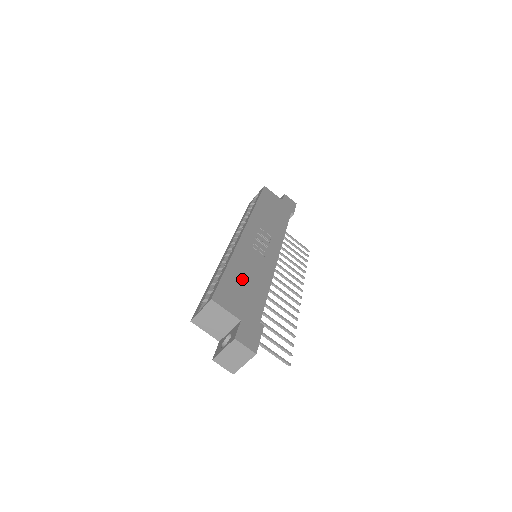
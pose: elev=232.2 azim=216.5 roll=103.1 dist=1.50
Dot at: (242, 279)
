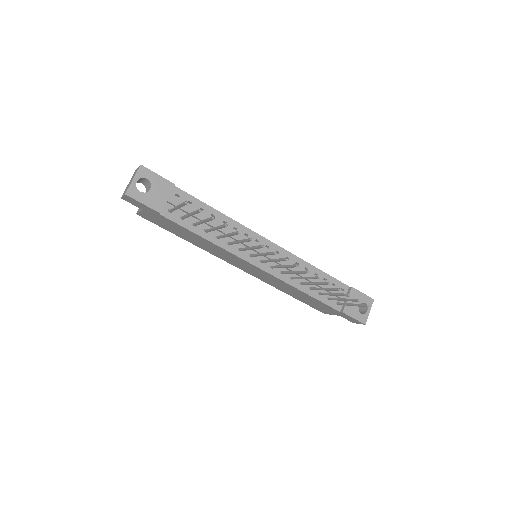
Dot at: occluded
